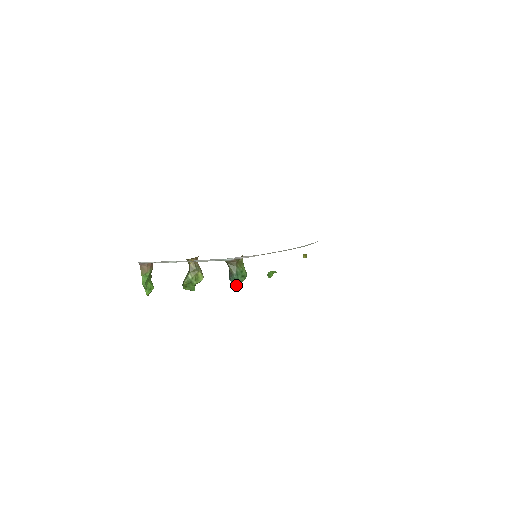
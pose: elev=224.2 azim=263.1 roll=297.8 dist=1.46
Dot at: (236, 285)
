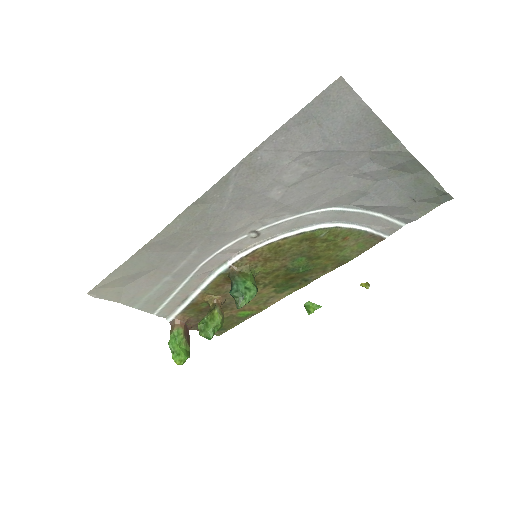
Dot at: (238, 299)
